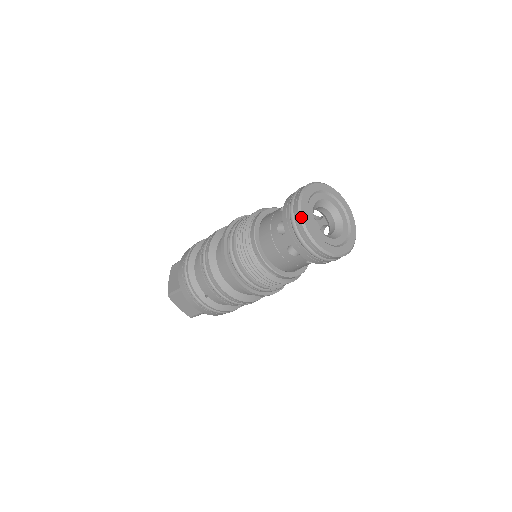
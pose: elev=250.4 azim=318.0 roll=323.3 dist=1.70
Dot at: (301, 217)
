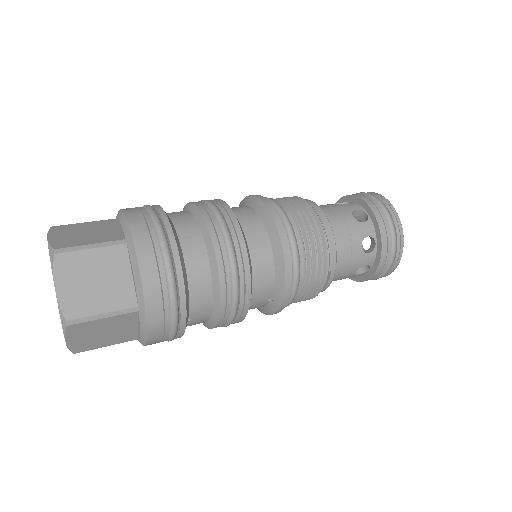
Dot at: occluded
